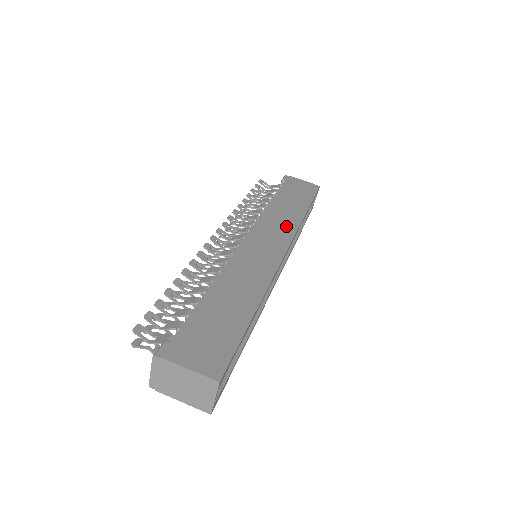
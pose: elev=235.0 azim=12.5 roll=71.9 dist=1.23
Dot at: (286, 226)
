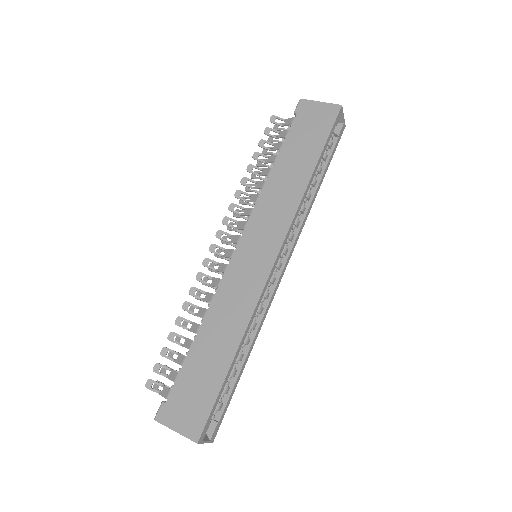
Dot at: (283, 211)
